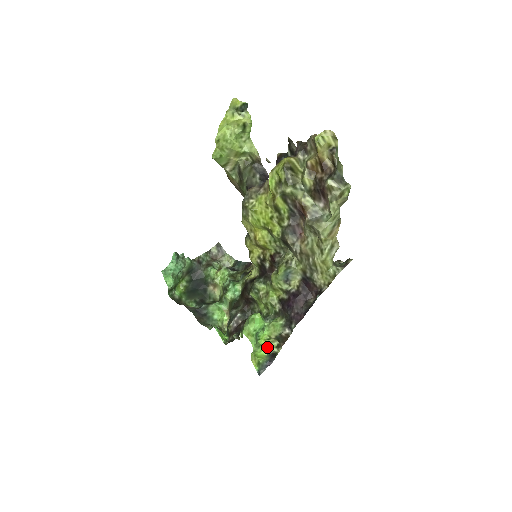
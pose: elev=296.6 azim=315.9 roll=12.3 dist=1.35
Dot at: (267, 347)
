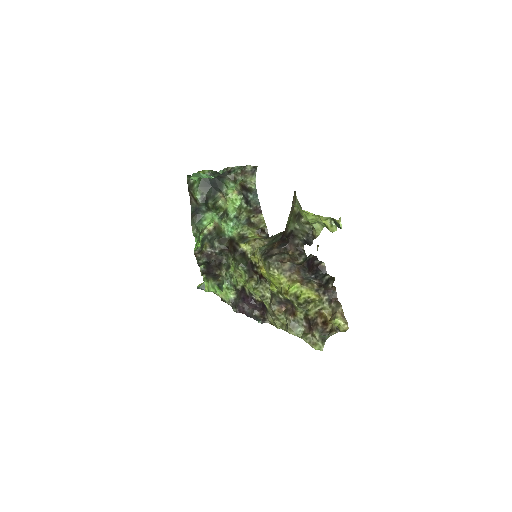
Dot at: occluded
